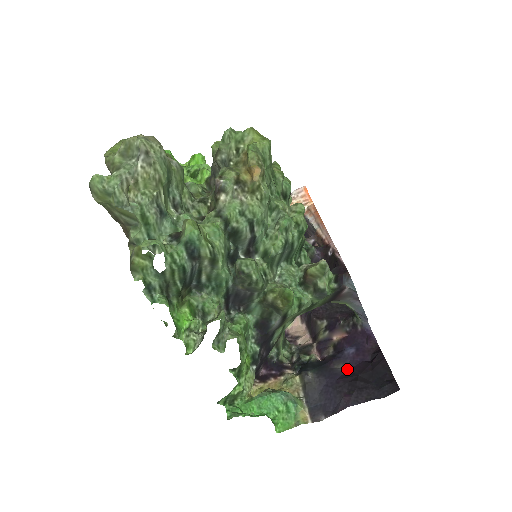
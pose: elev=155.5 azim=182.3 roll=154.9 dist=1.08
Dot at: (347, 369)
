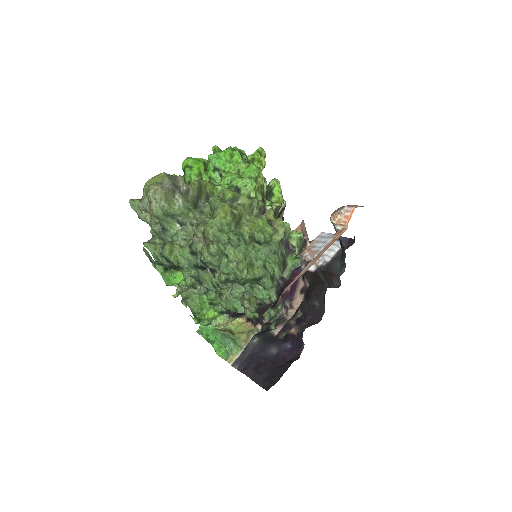
Dot at: (276, 354)
